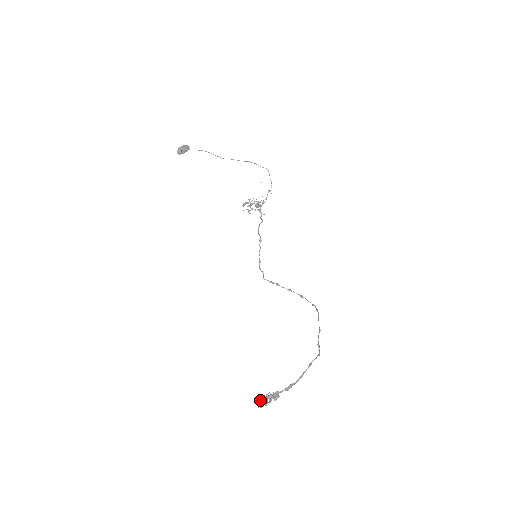
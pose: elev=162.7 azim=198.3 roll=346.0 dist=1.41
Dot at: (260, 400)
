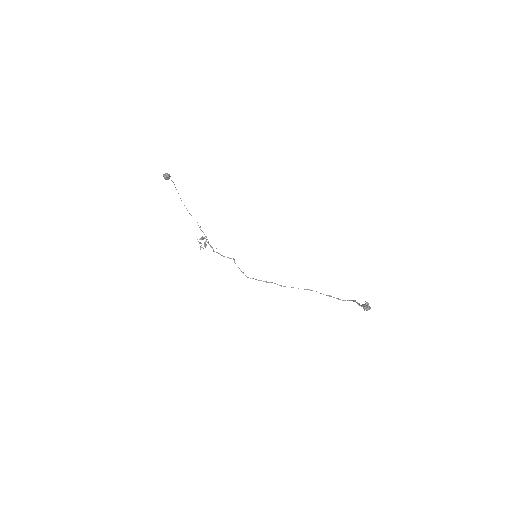
Dot at: (365, 306)
